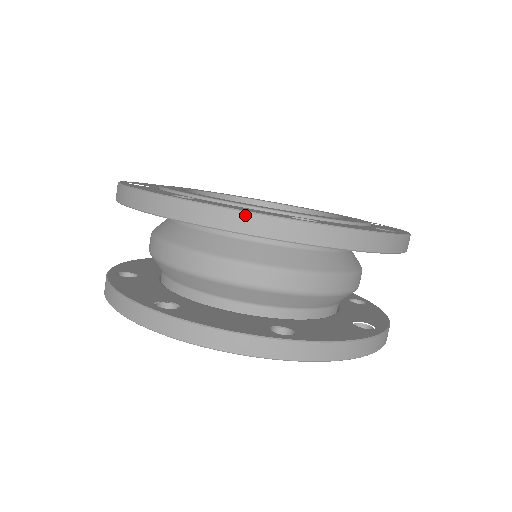
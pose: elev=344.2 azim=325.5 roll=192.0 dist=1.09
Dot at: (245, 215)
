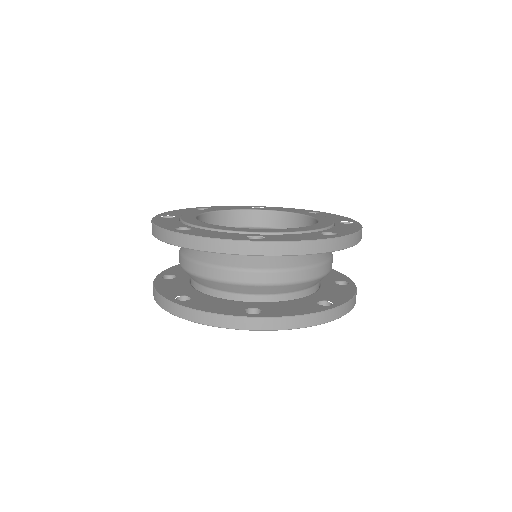
Dot at: (213, 241)
